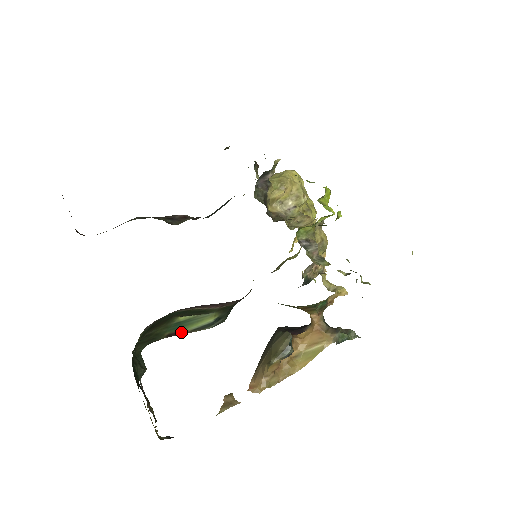
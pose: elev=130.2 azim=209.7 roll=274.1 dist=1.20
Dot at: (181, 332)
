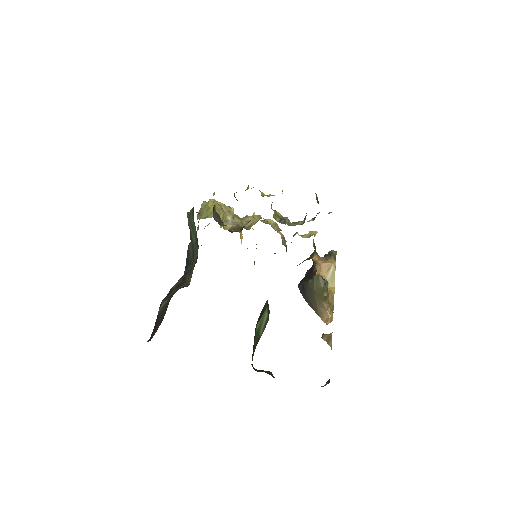
Dot at: (259, 338)
